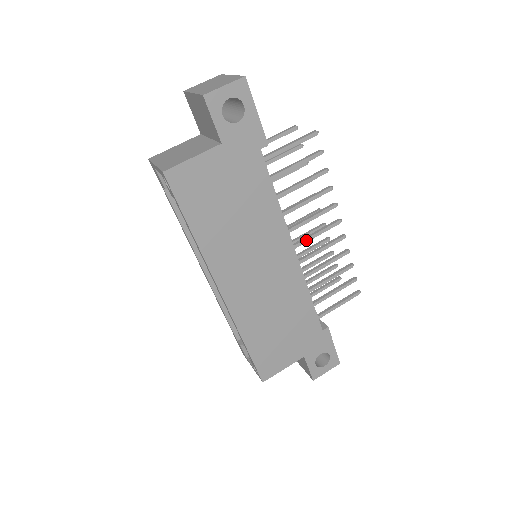
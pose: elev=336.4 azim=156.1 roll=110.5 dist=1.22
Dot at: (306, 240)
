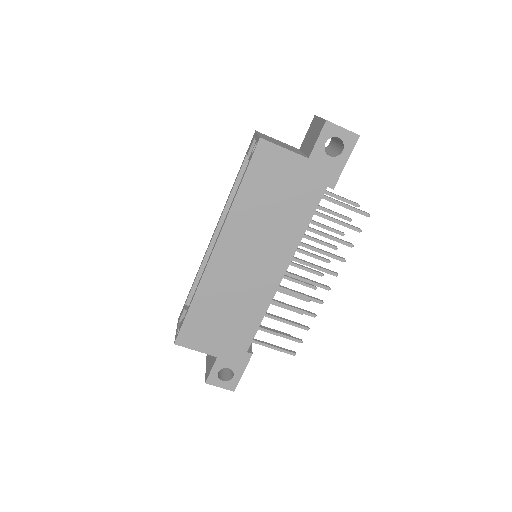
Dot at: (297, 277)
